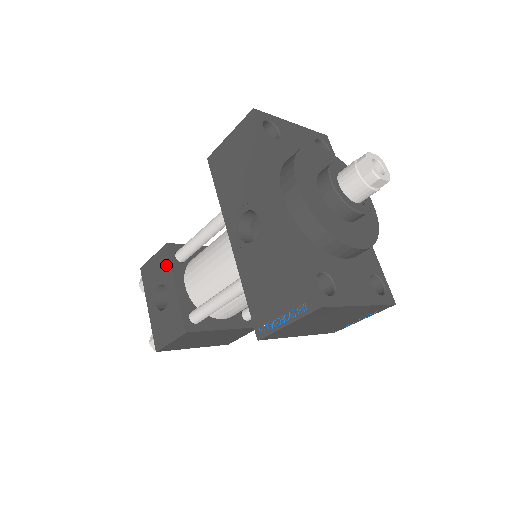
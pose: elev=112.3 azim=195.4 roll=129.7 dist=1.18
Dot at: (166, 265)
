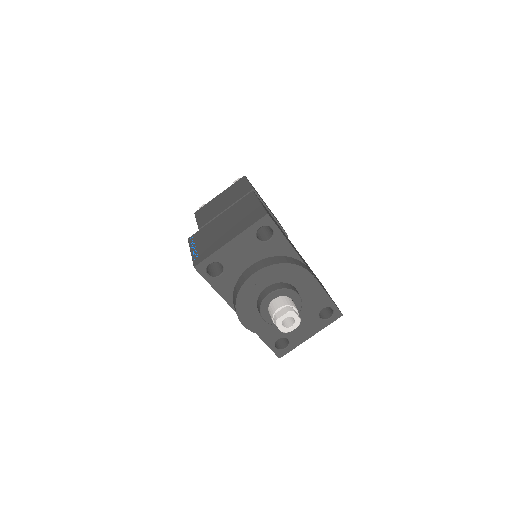
Dot at: occluded
